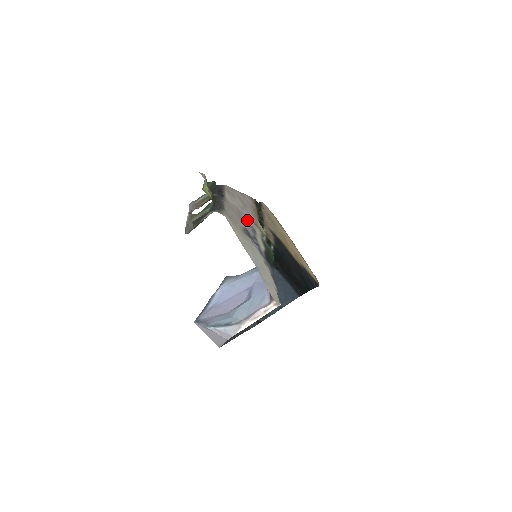
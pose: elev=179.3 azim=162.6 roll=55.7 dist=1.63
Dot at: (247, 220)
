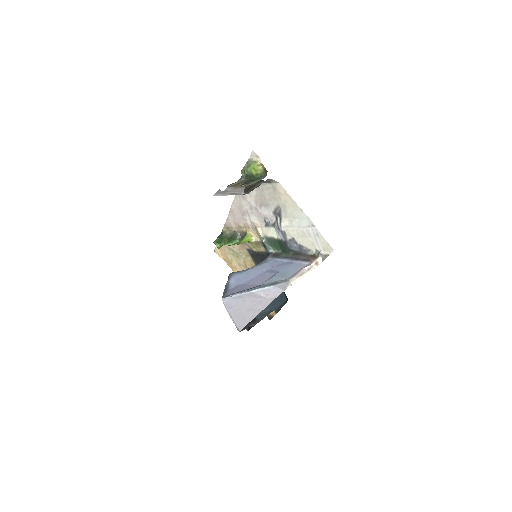
Dot at: (260, 215)
